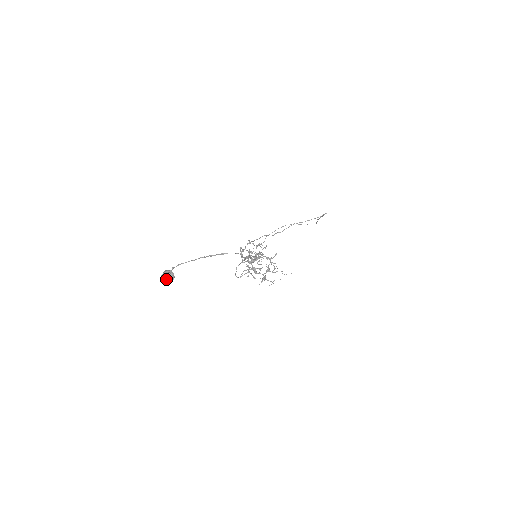
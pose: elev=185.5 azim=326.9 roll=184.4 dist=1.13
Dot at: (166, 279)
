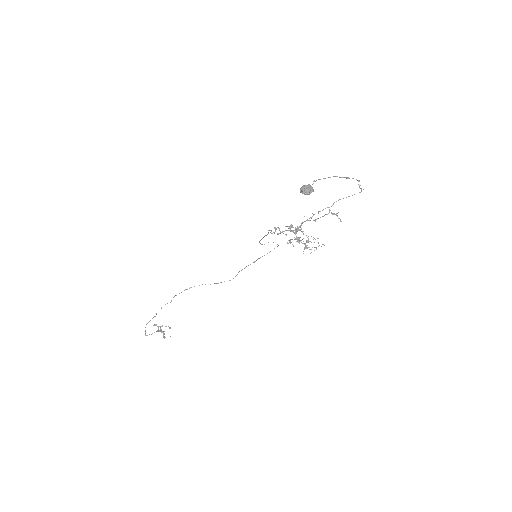
Dot at: (310, 188)
